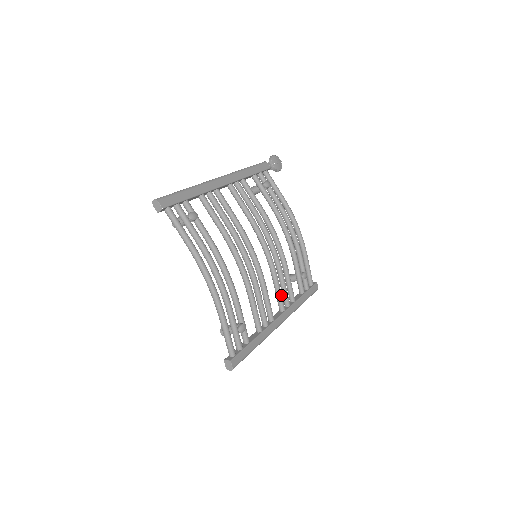
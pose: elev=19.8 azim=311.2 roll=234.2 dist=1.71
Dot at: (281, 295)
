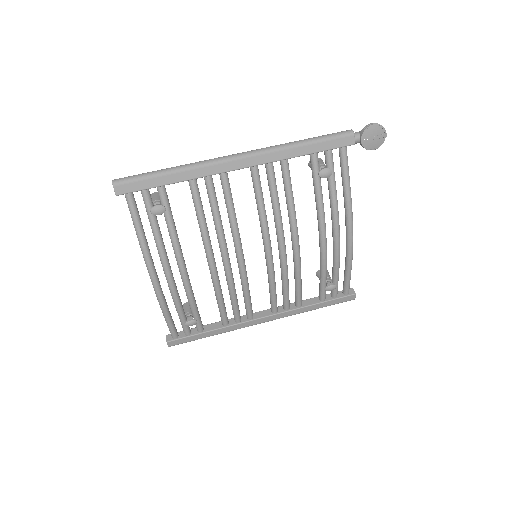
Dot at: (274, 301)
